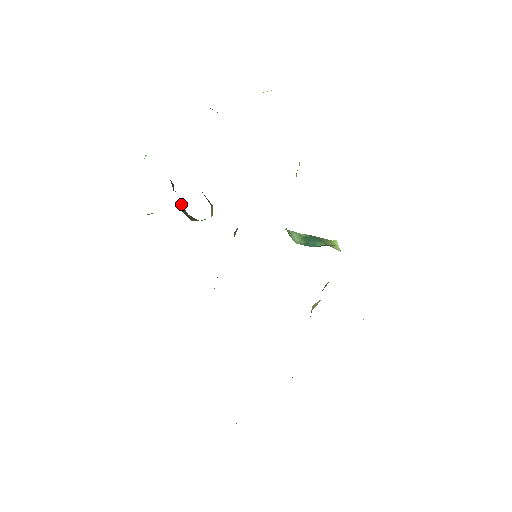
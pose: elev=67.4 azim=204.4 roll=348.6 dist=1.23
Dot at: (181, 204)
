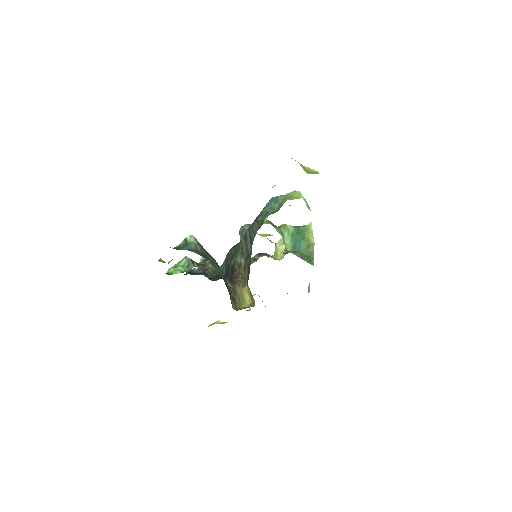
Dot at: (229, 293)
